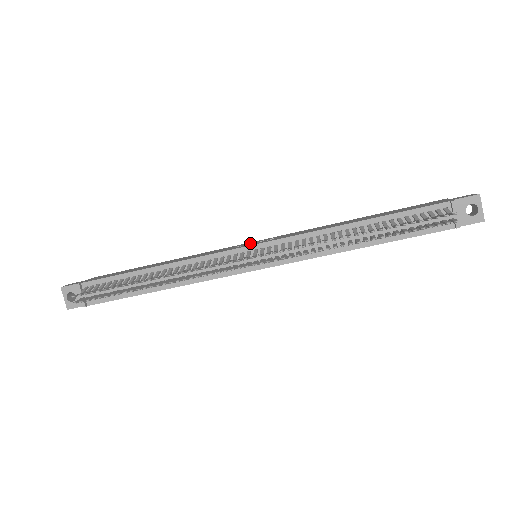
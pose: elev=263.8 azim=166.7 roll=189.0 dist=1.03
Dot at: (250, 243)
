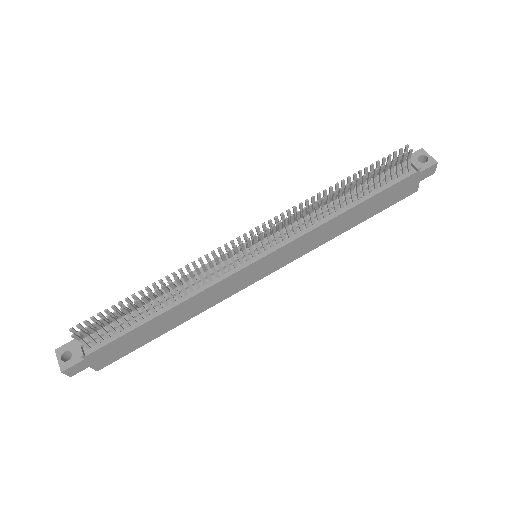
Dot at: occluded
